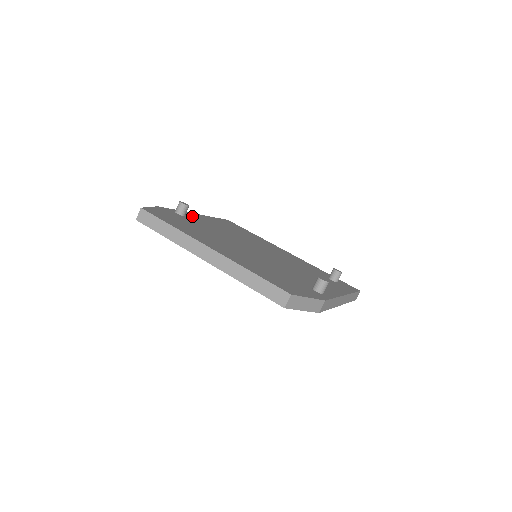
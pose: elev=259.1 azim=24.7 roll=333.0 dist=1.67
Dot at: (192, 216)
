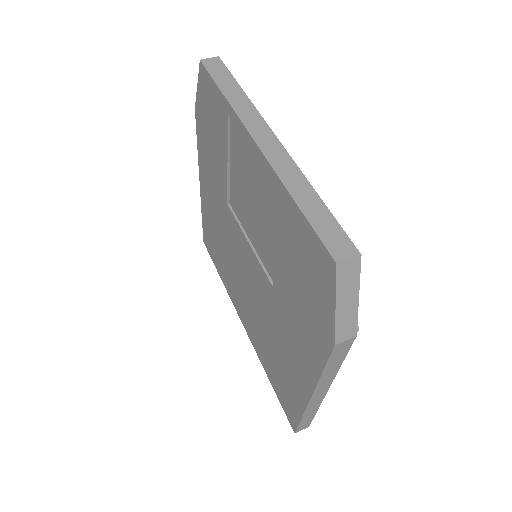
Dot at: occluded
